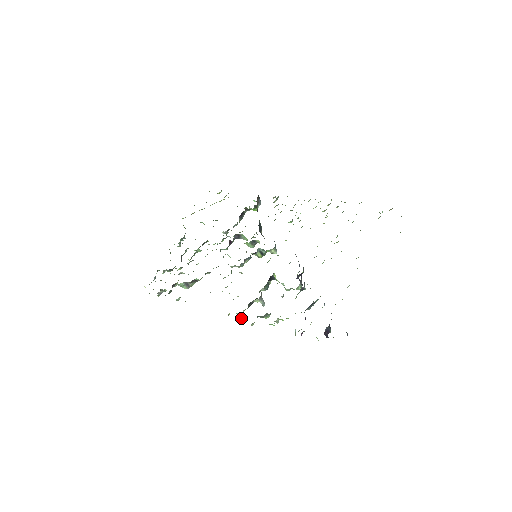
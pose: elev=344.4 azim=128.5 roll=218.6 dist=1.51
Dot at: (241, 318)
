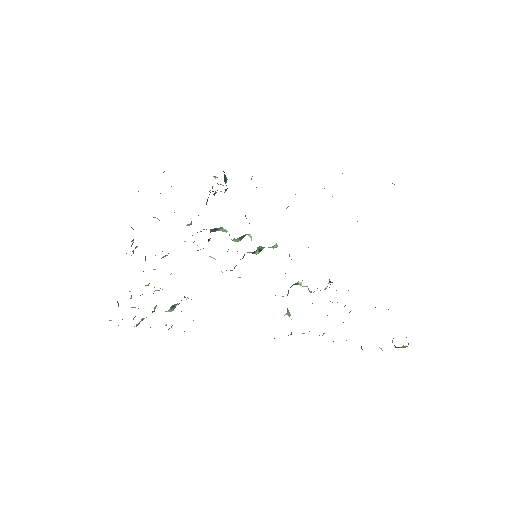
Dot at: occluded
